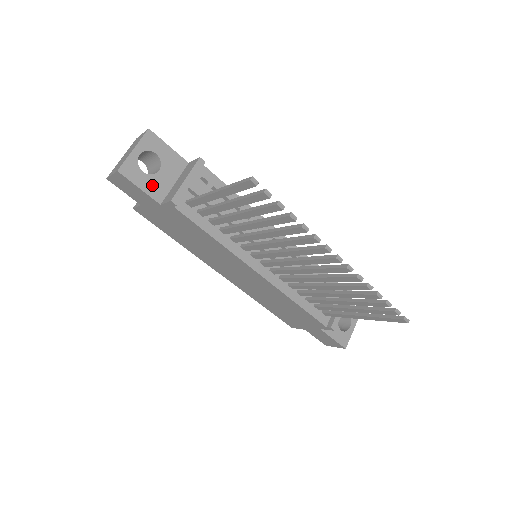
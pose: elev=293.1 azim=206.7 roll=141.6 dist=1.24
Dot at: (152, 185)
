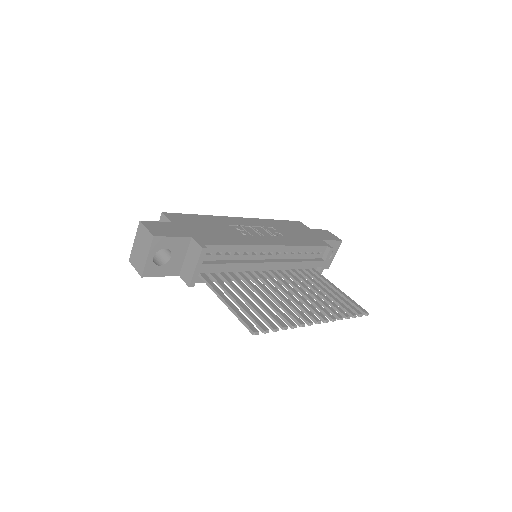
Dot at: (169, 269)
